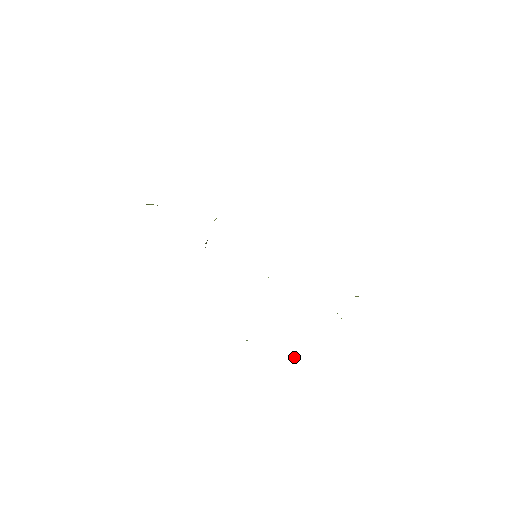
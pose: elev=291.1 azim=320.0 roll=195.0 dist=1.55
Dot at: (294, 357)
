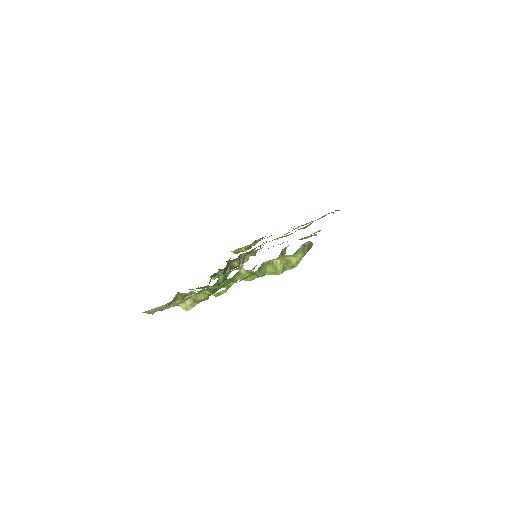
Dot at: (183, 307)
